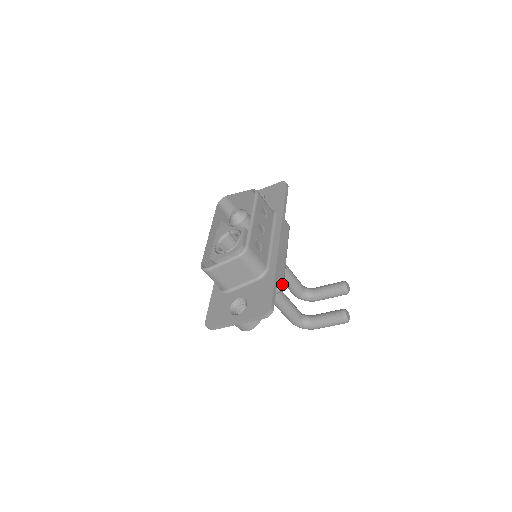
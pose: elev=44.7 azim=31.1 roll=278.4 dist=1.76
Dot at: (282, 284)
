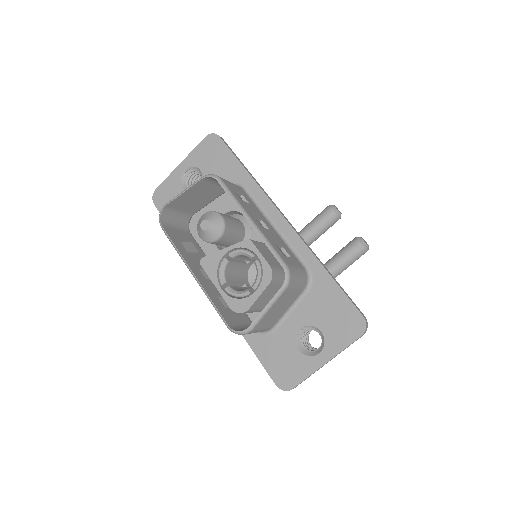
Dot at: occluded
